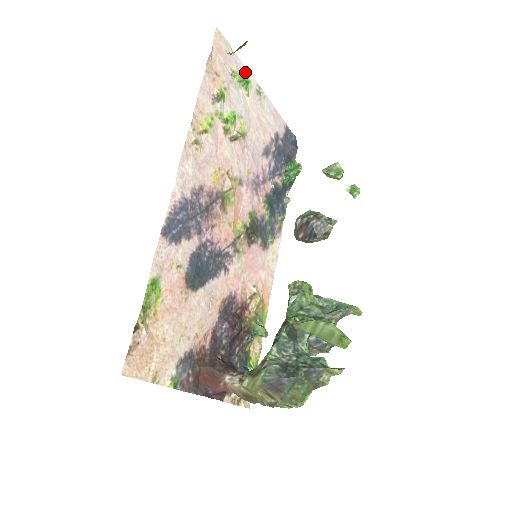
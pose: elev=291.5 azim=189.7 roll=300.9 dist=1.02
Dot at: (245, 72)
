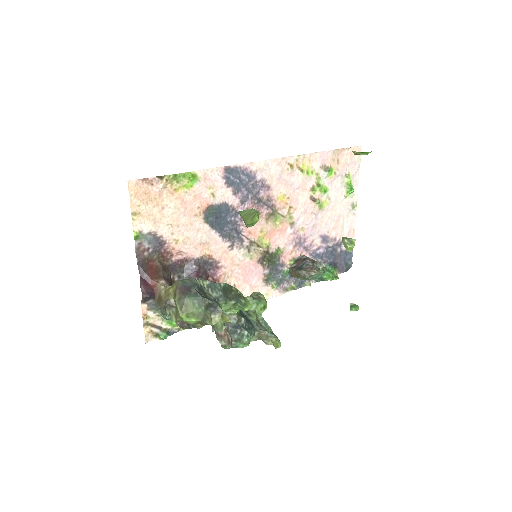
Dot at: (356, 186)
